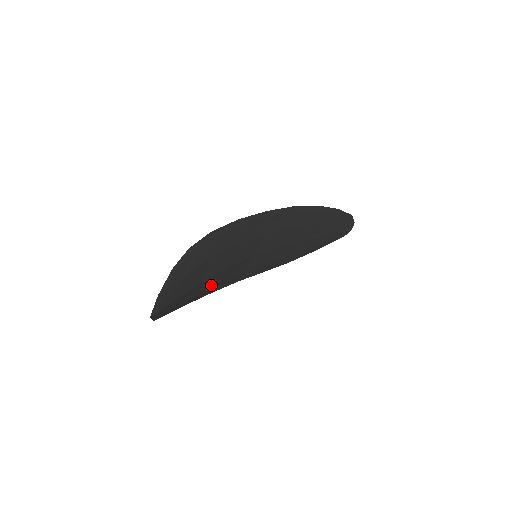
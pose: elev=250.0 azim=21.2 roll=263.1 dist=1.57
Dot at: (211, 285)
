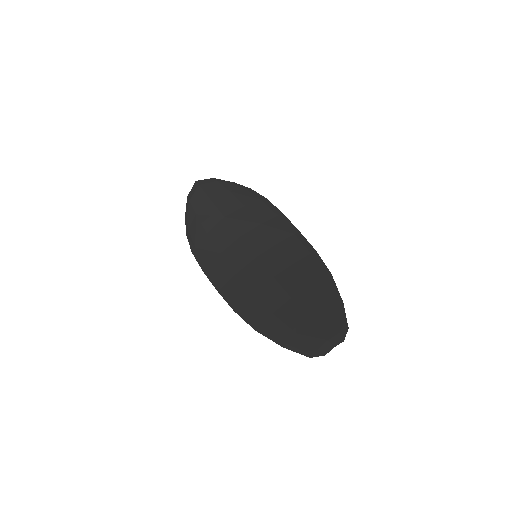
Dot at: (217, 240)
